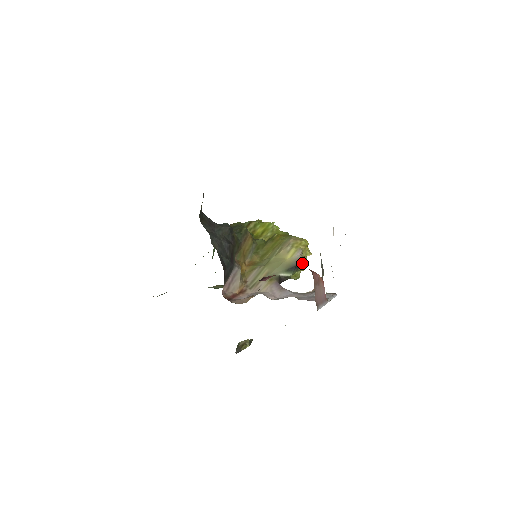
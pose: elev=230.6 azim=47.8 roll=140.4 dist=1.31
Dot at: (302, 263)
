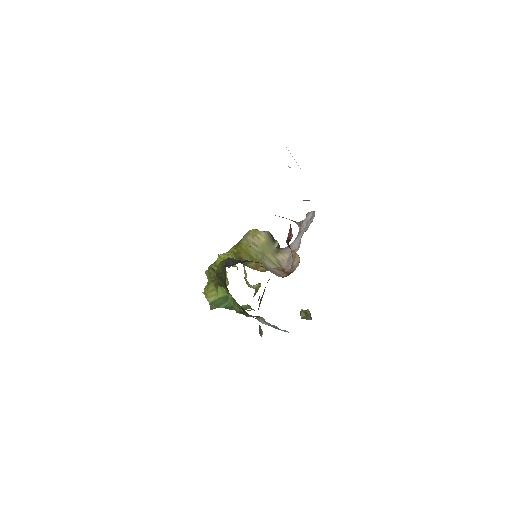
Dot at: (270, 234)
